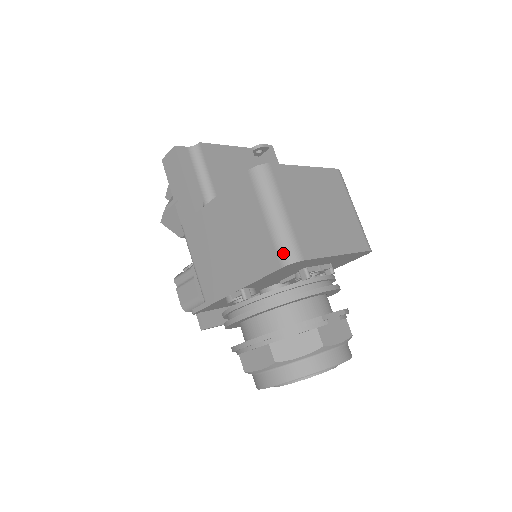
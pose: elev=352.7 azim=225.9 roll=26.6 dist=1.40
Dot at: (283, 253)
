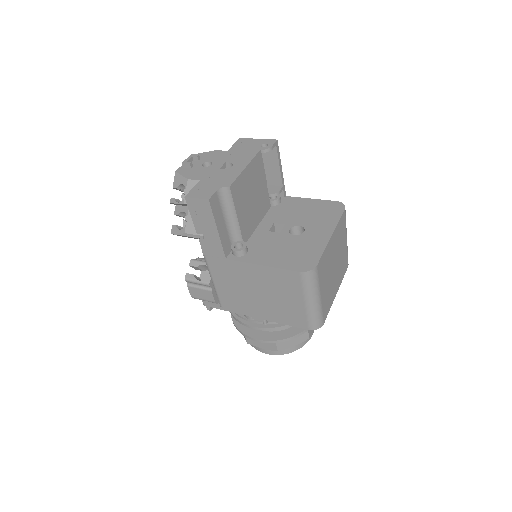
Dot at: (313, 324)
